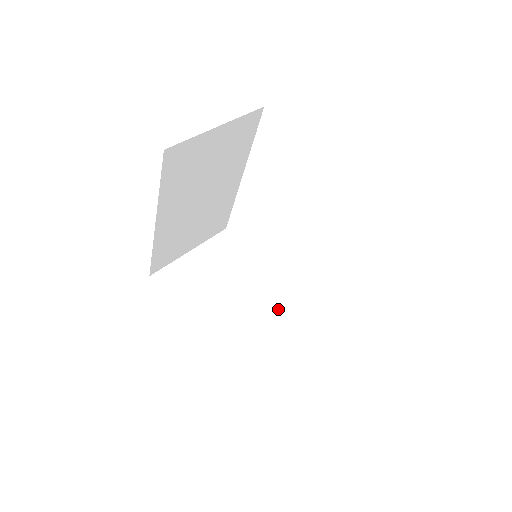
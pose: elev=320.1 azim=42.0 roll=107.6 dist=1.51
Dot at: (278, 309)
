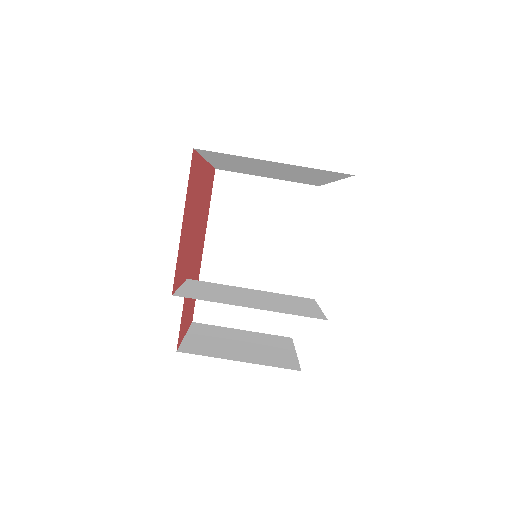
Dot at: (274, 285)
